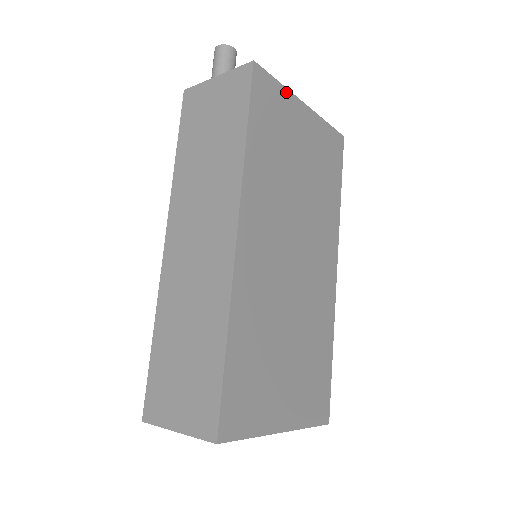
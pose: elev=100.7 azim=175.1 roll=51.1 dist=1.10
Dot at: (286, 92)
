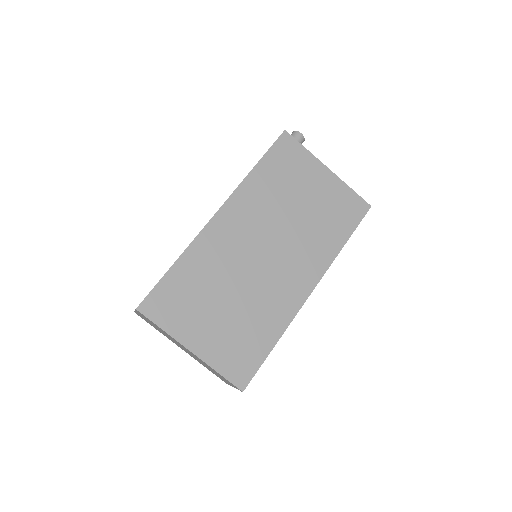
Dot at: (310, 155)
